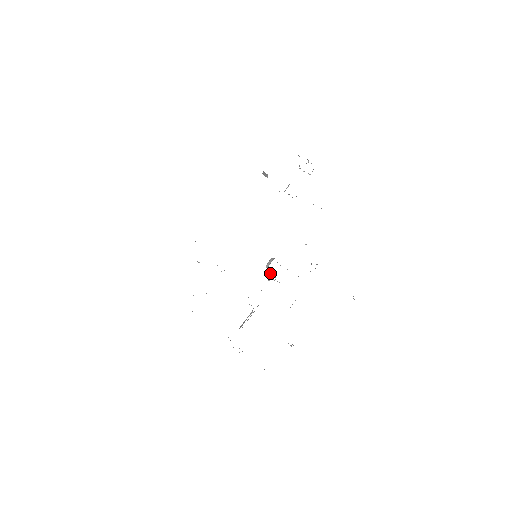
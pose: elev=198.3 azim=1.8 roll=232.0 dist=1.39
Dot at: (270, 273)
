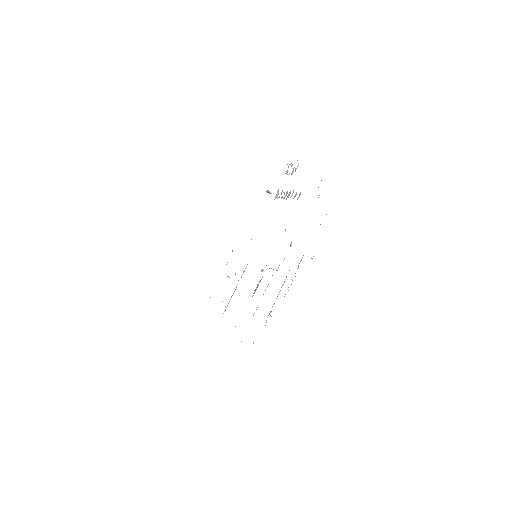
Dot at: occluded
